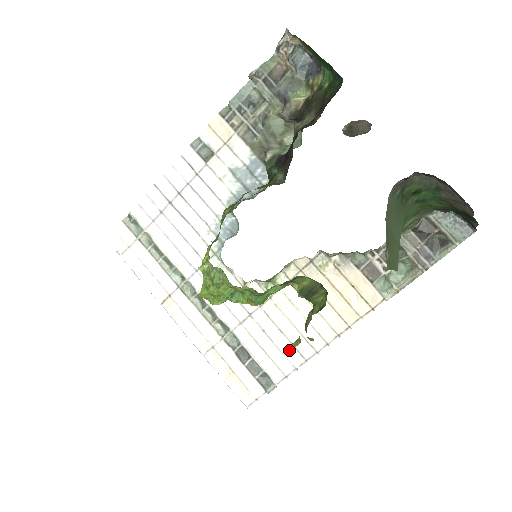
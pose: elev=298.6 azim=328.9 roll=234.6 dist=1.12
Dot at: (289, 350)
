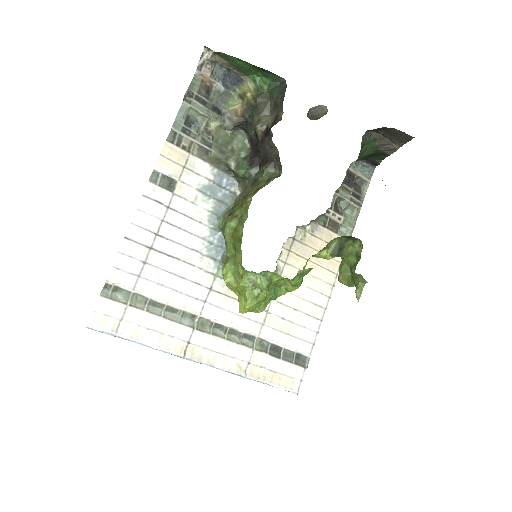
Dot at: (358, 297)
